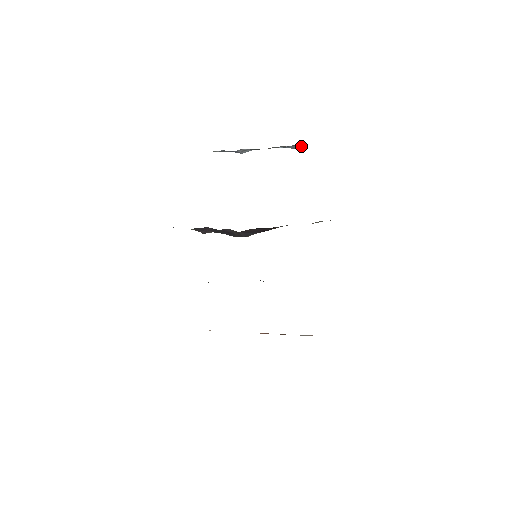
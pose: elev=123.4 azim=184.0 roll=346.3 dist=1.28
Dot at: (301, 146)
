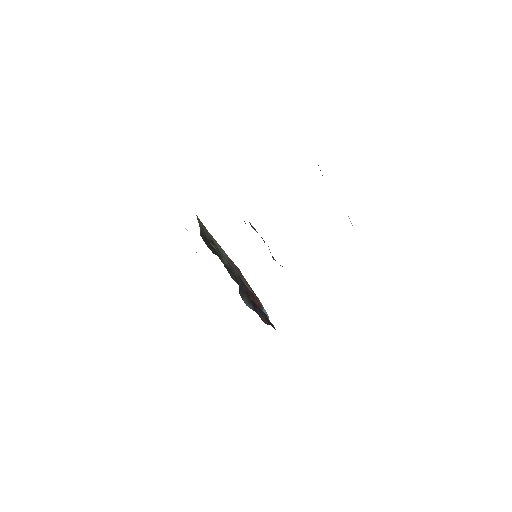
Dot at: occluded
